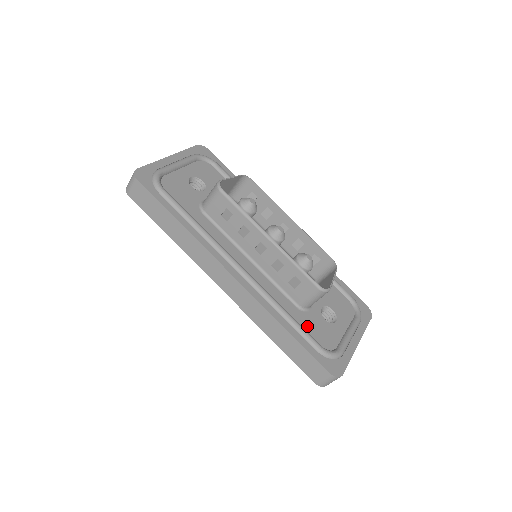
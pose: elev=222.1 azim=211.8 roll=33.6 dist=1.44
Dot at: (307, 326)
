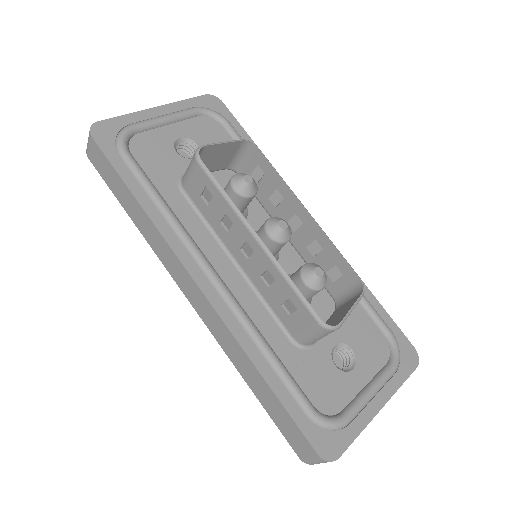
Dot at: (300, 373)
